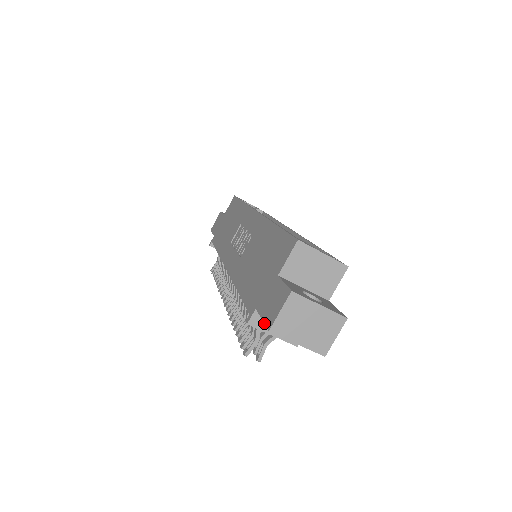
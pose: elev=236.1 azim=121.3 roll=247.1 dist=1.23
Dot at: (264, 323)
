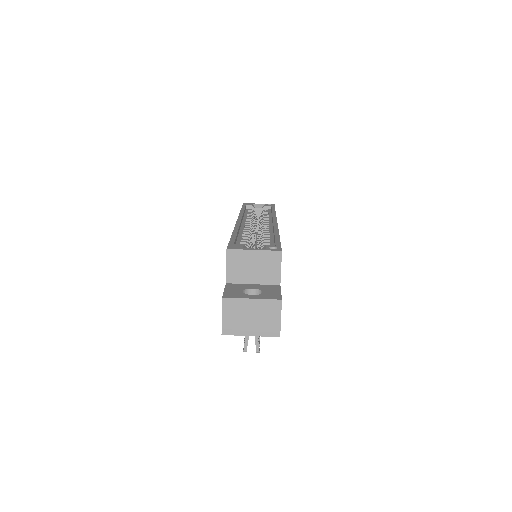
Dot at: occluded
